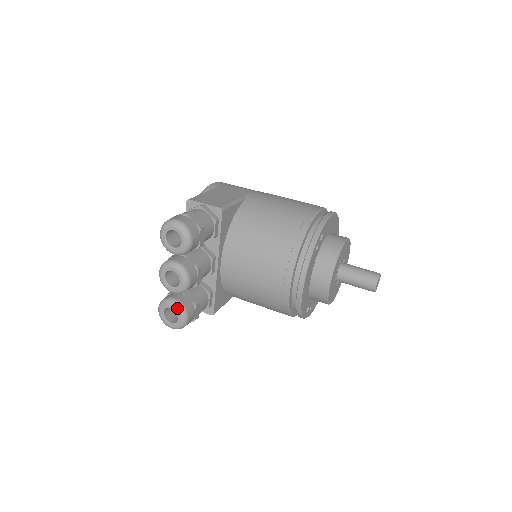
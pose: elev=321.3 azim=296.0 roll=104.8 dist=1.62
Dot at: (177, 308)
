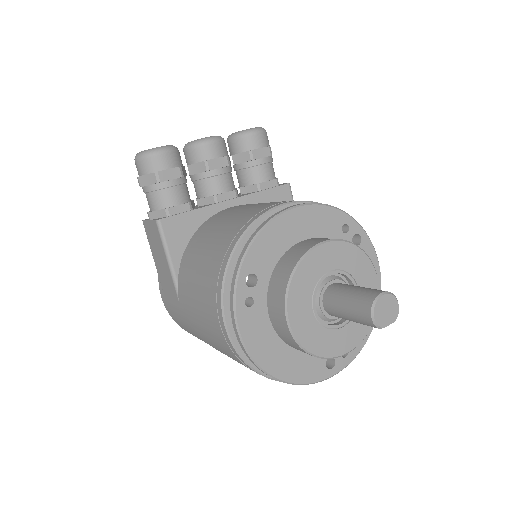
Dot at: (172, 145)
